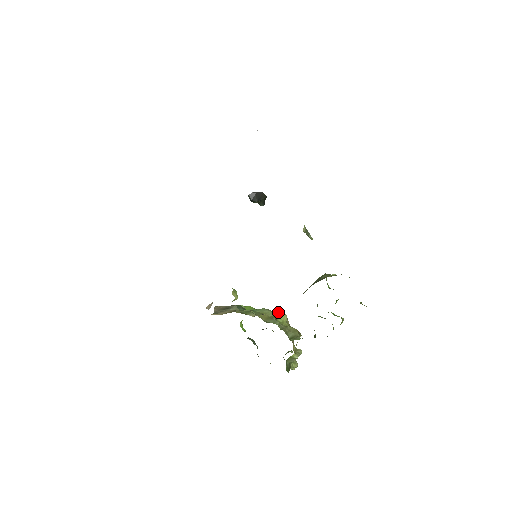
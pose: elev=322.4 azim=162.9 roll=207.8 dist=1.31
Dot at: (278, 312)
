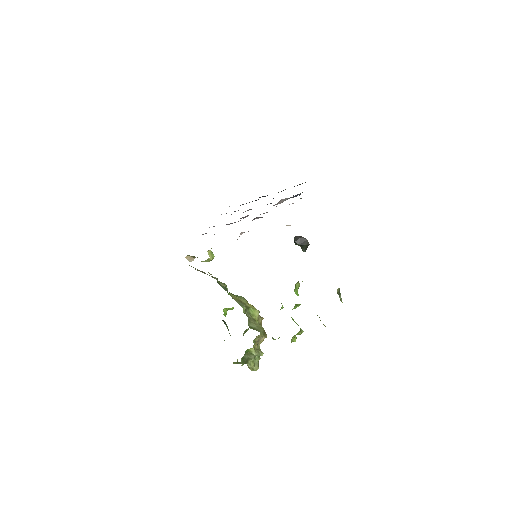
Dot at: occluded
